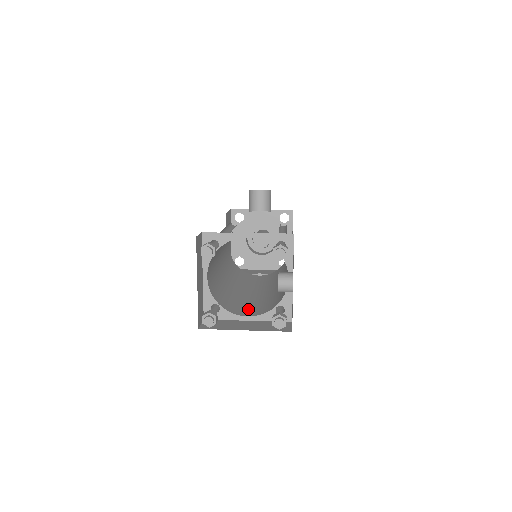
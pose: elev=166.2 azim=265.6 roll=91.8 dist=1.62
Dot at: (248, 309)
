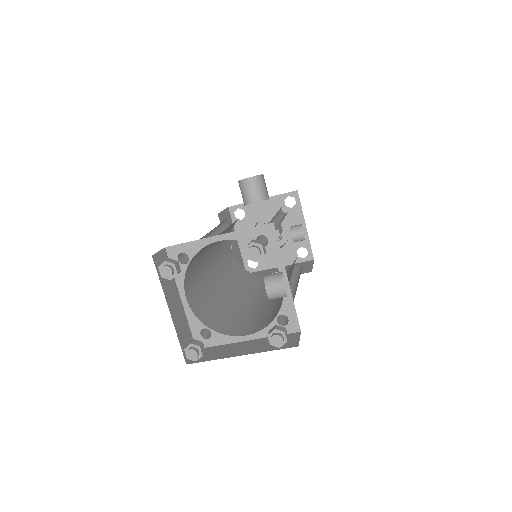
Dot at: (249, 325)
